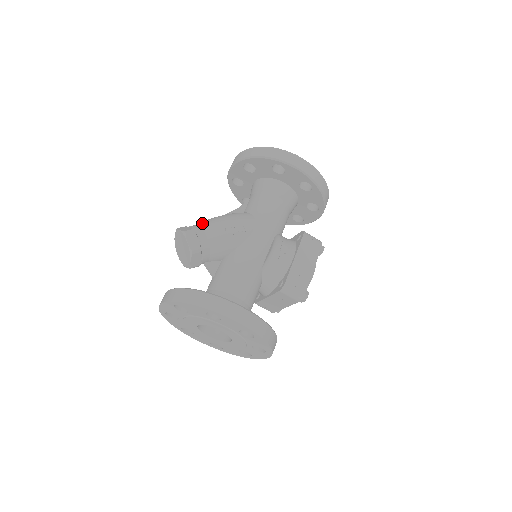
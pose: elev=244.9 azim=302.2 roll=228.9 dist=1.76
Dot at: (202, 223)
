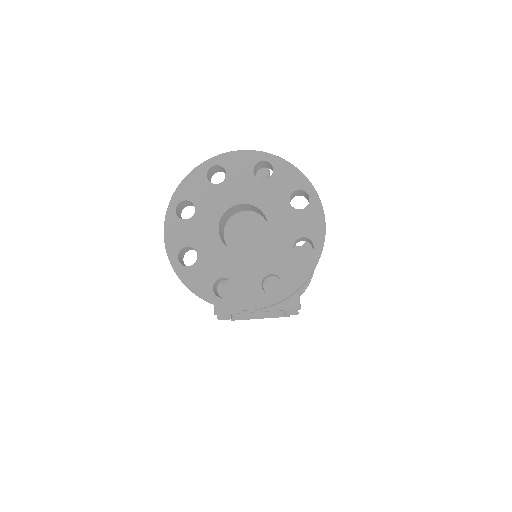
Dot at: occluded
